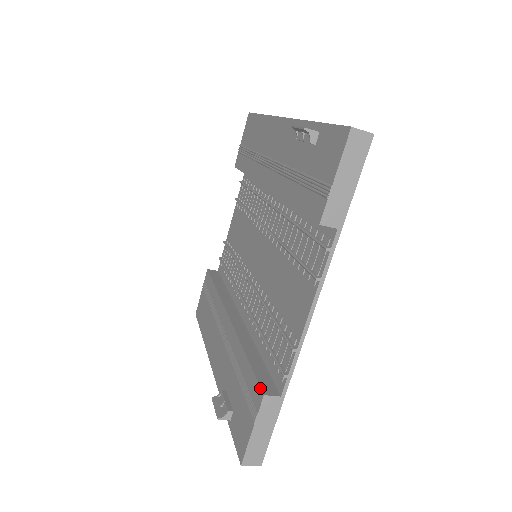
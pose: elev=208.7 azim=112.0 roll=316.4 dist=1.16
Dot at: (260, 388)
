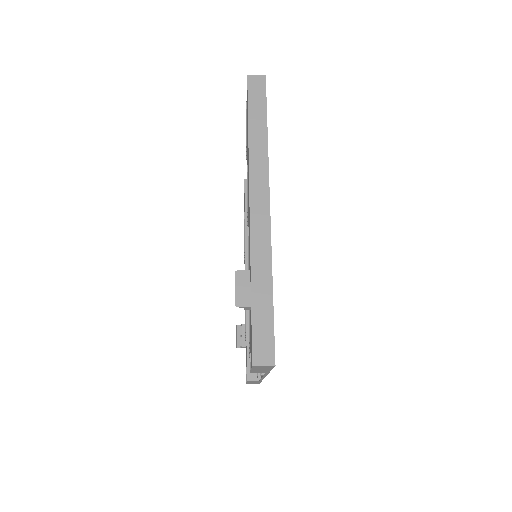
Dot at: occluded
